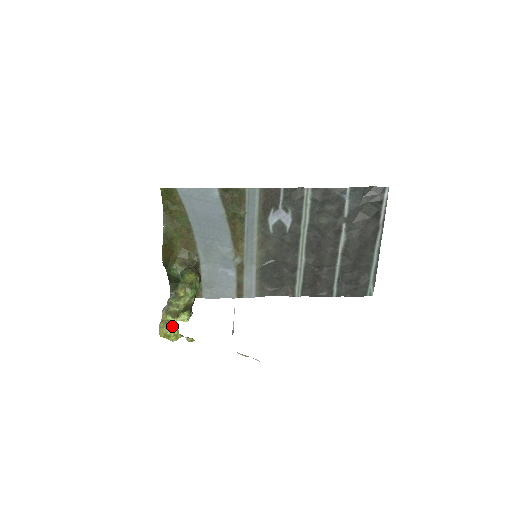
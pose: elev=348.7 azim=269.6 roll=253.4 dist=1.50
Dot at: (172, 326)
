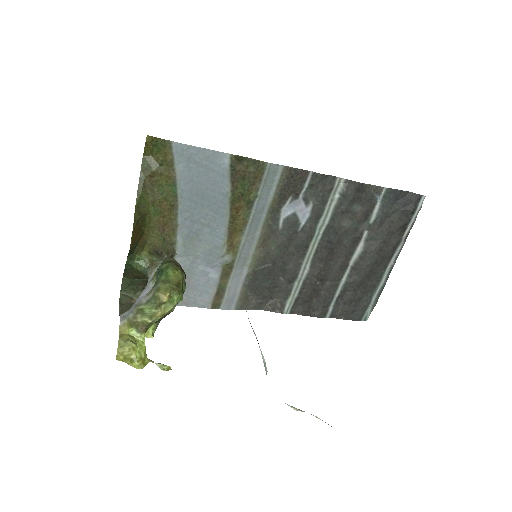
Dot at: (138, 345)
